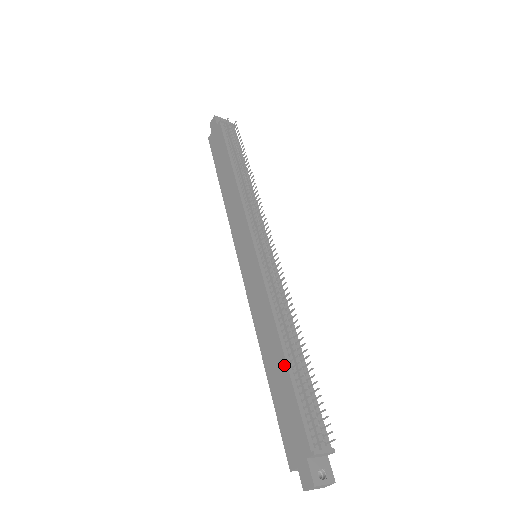
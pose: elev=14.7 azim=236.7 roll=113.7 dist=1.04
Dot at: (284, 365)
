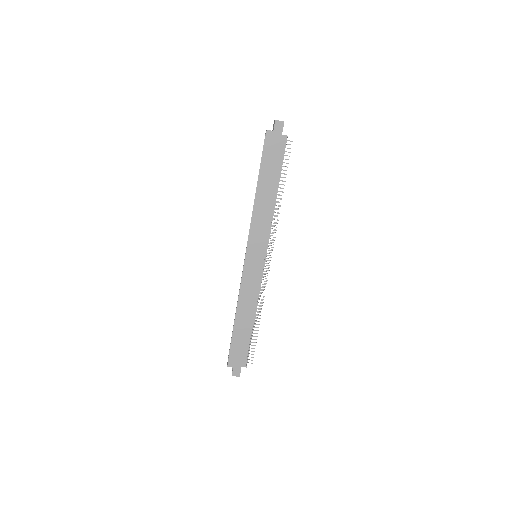
Dot at: (250, 328)
